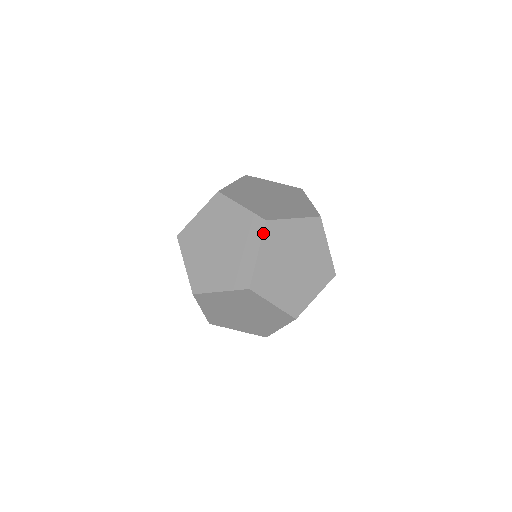
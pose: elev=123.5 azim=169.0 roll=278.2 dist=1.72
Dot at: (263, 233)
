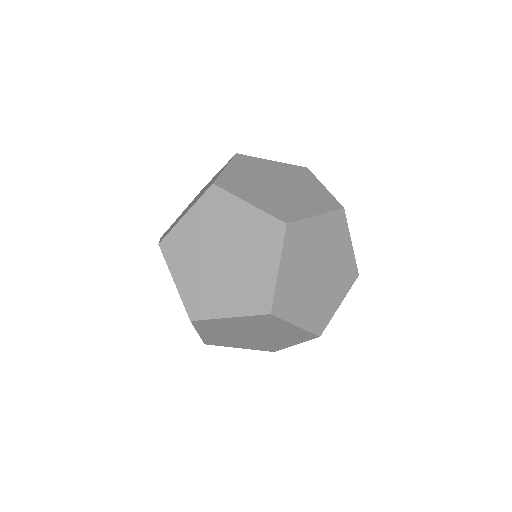
Dot at: (255, 315)
